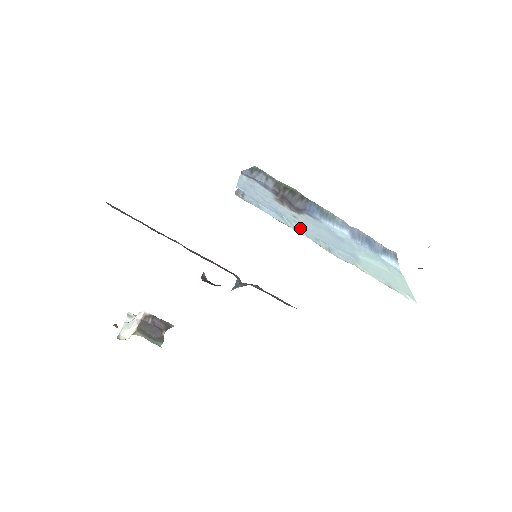
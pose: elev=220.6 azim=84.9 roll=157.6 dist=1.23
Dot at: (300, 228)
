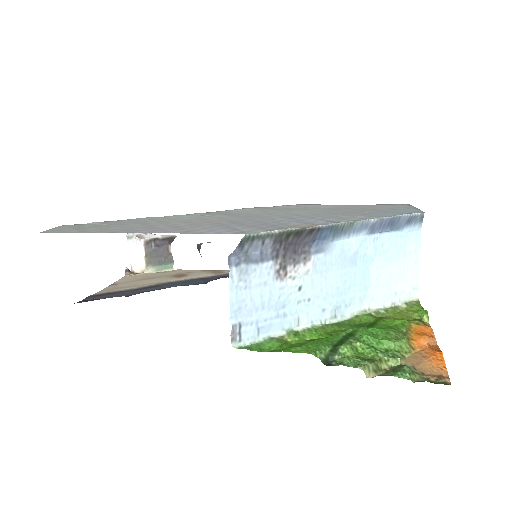
Dot at: (305, 312)
